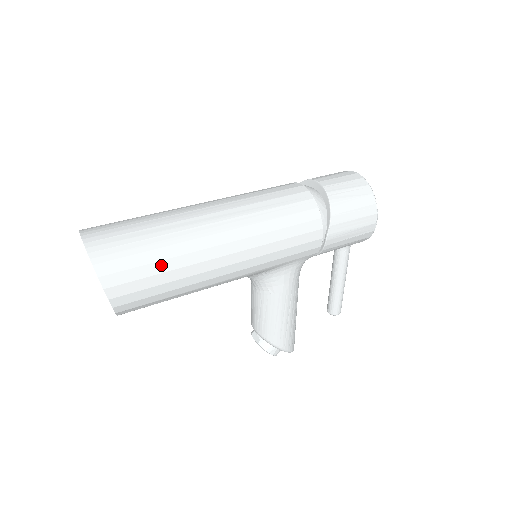
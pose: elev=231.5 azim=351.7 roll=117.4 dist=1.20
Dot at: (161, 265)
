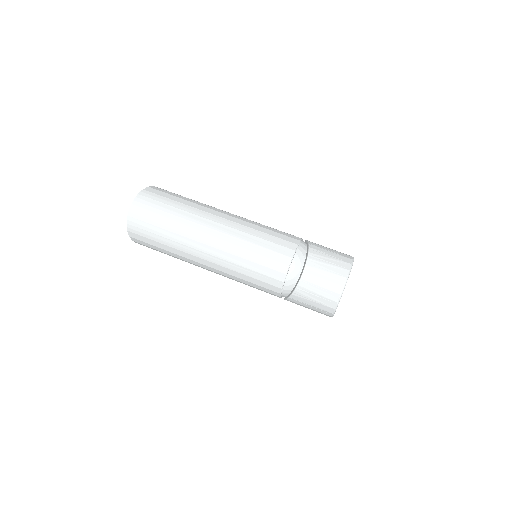
Dot at: (164, 251)
